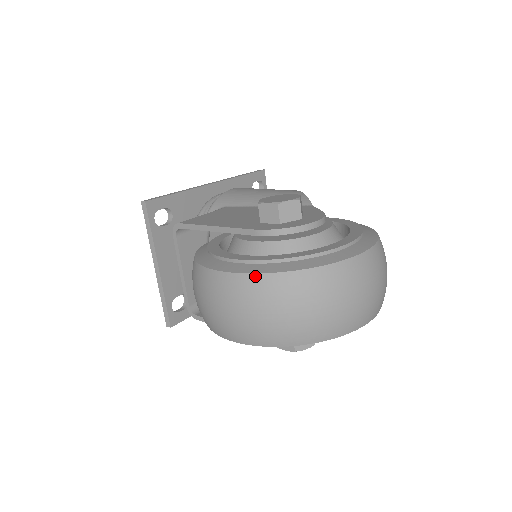
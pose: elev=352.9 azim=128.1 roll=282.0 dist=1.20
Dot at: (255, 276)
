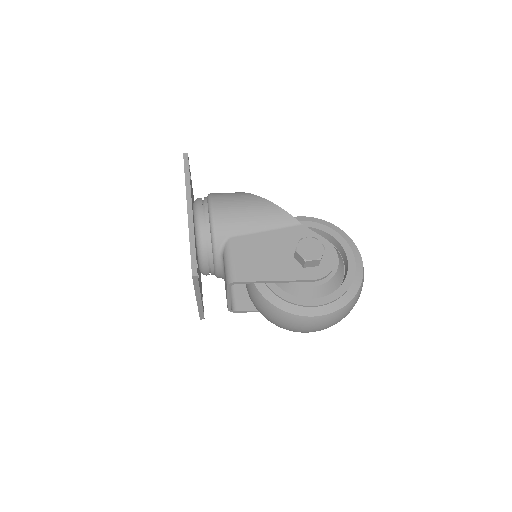
Dot at: (336, 312)
